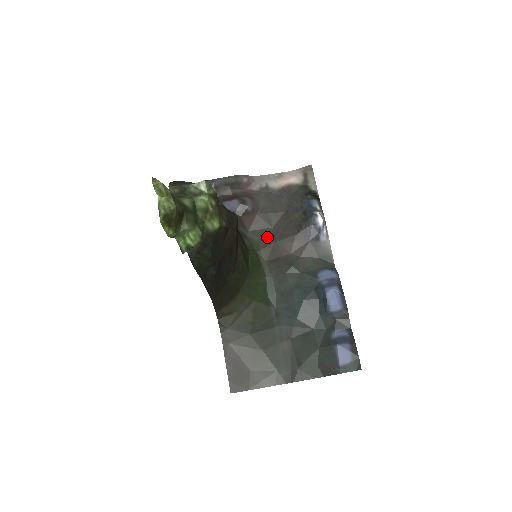
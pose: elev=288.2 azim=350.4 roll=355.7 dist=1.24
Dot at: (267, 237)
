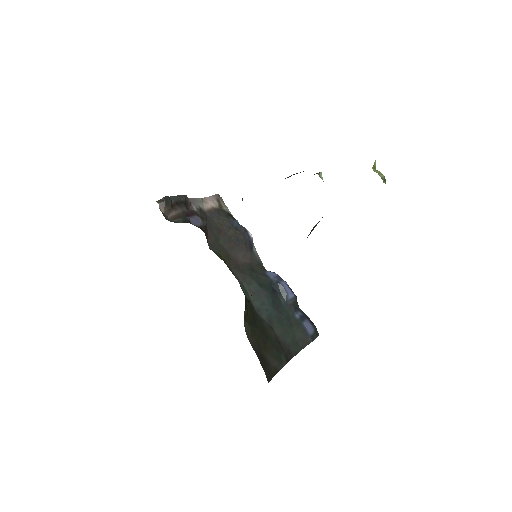
Dot at: (222, 249)
